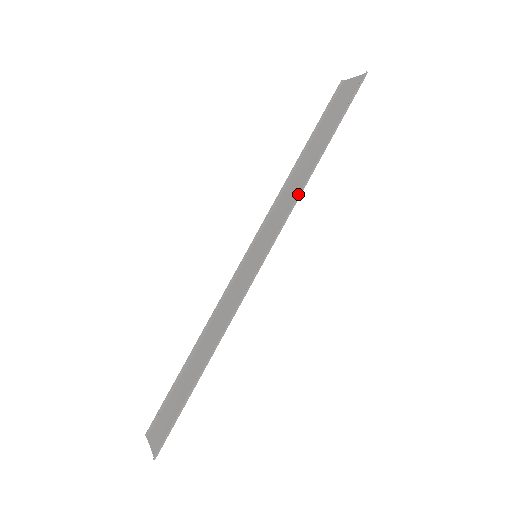
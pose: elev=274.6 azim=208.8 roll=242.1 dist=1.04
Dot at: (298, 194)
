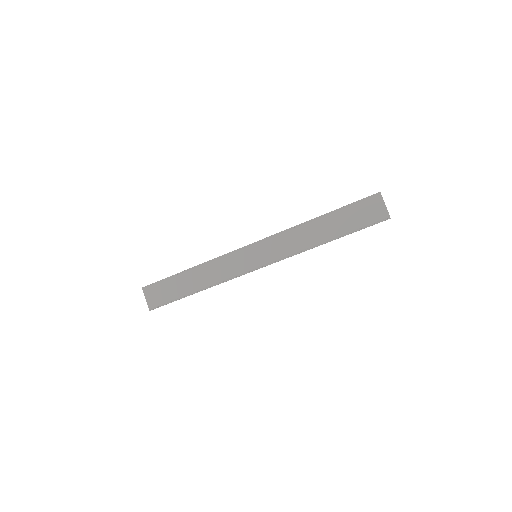
Dot at: (301, 252)
